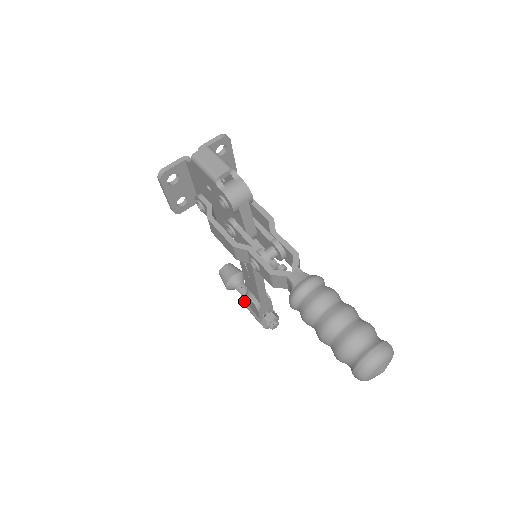
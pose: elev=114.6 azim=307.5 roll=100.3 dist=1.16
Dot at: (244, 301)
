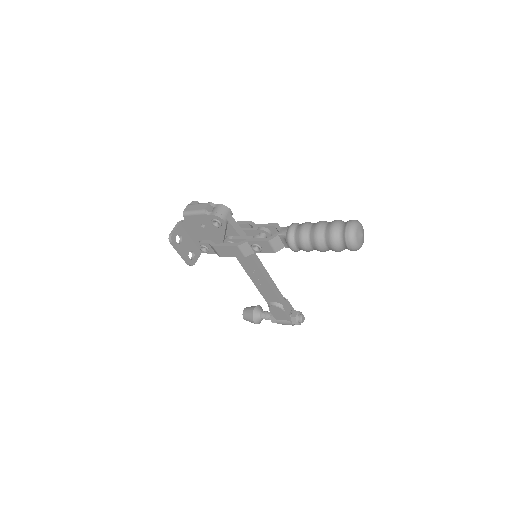
Dot at: (272, 320)
